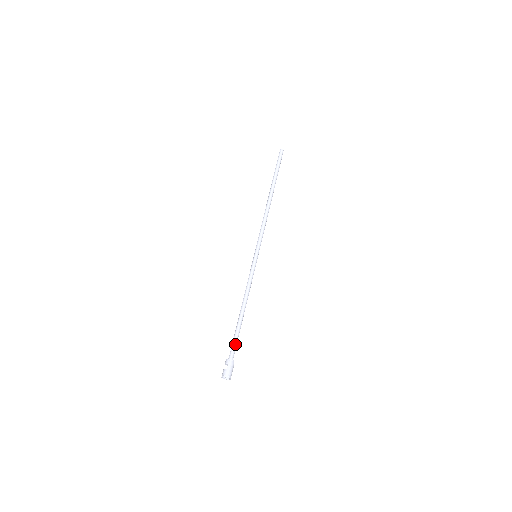
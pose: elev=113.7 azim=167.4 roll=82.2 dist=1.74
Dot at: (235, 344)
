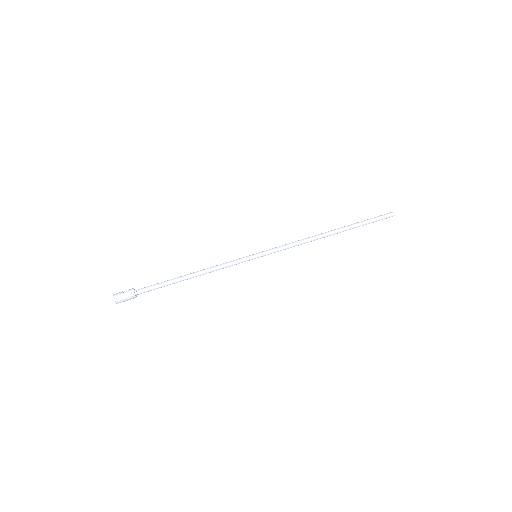
Dot at: (152, 287)
